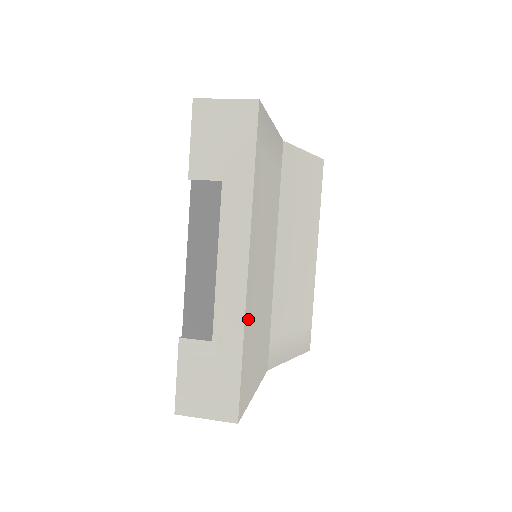
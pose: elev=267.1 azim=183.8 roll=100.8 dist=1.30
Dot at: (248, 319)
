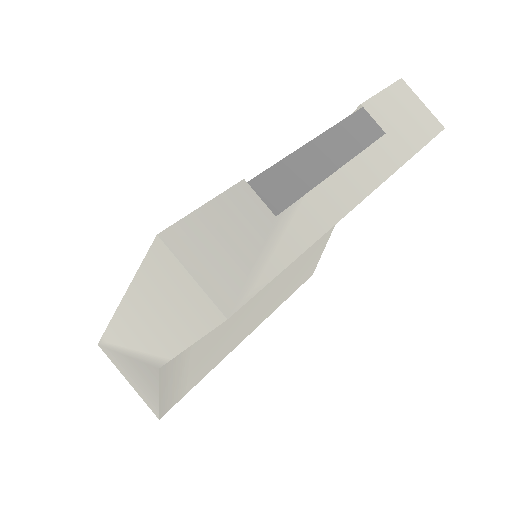
Dot at: occluded
